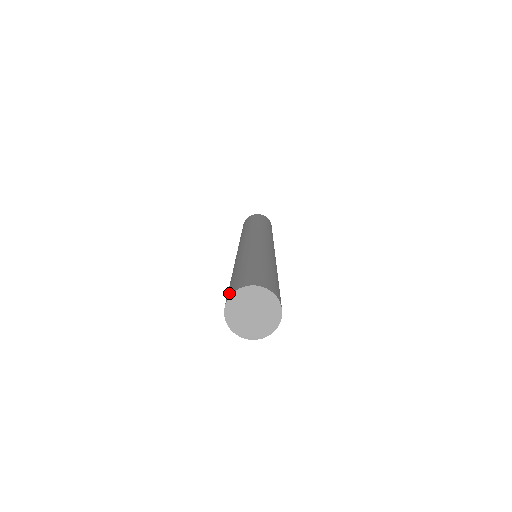
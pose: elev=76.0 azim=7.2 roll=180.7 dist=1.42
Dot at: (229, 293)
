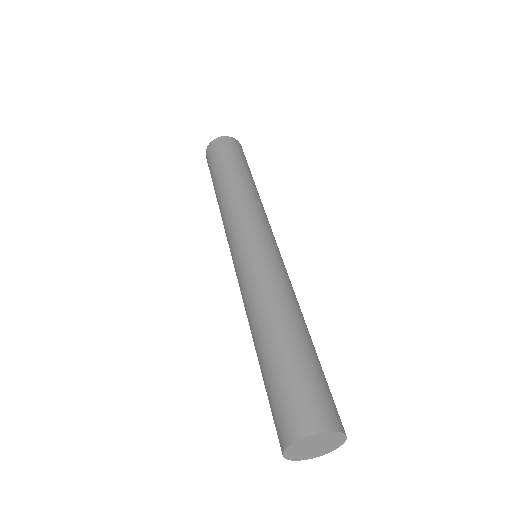
Dot at: (292, 425)
